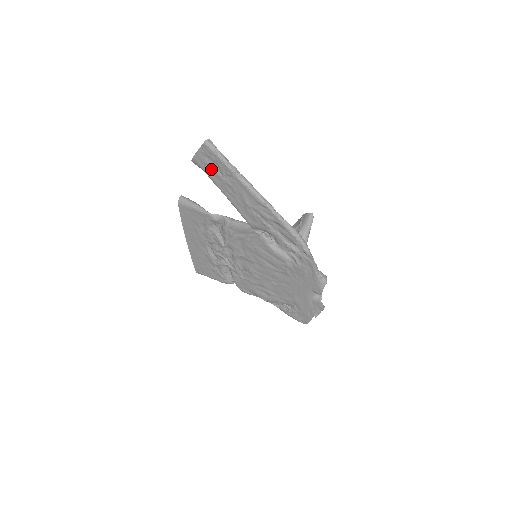
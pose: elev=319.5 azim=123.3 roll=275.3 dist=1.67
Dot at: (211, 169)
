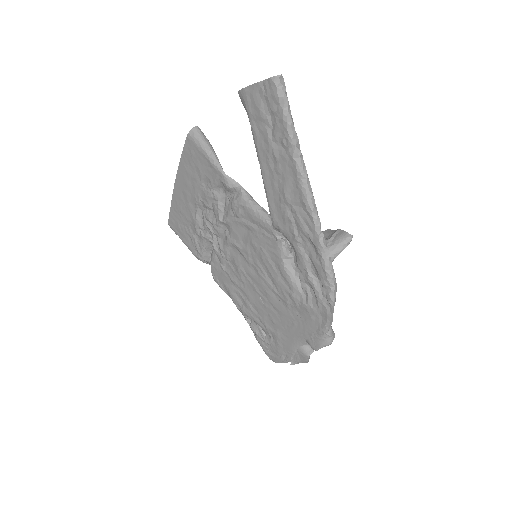
Dot at: (261, 120)
